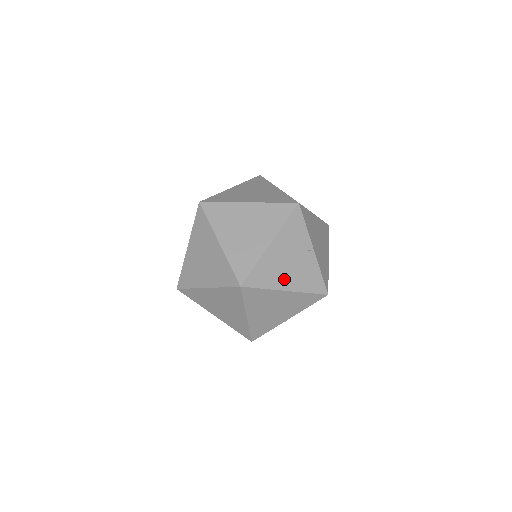
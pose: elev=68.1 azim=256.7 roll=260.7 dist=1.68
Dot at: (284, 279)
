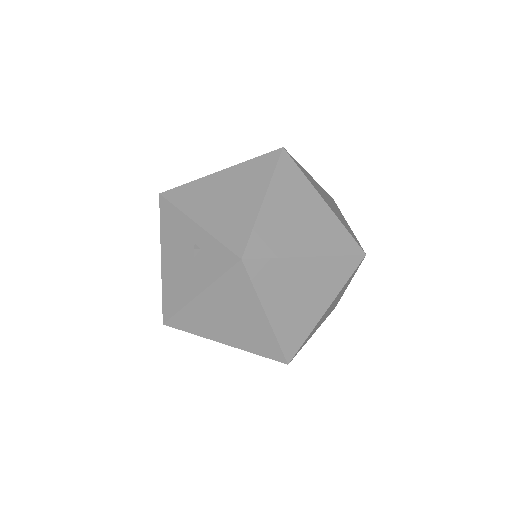
Dot at: occluded
